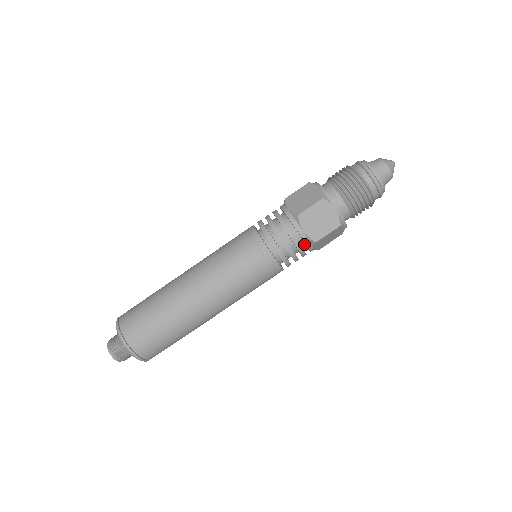
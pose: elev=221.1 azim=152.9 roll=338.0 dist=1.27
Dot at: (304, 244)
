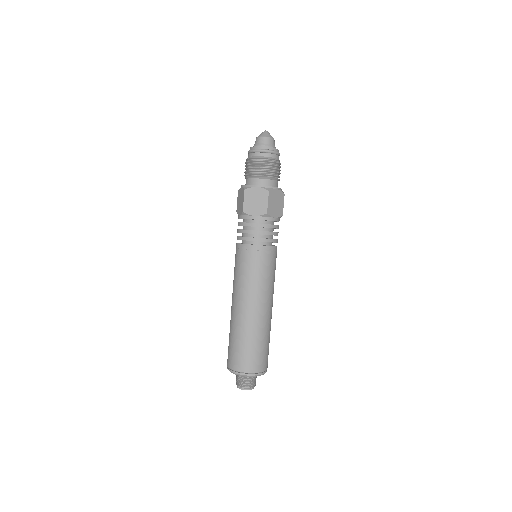
Dot at: (267, 221)
